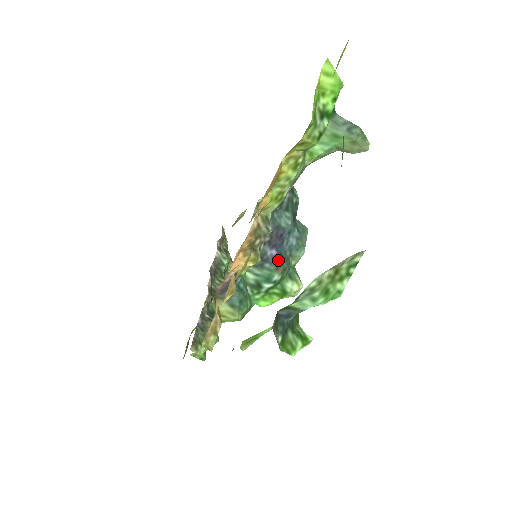
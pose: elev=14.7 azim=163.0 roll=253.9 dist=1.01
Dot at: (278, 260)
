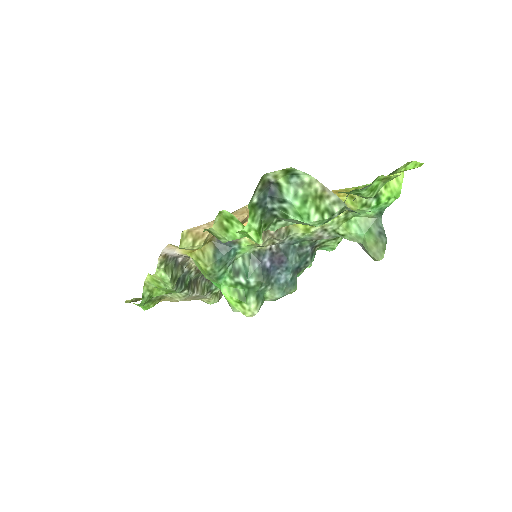
Dot at: (265, 272)
